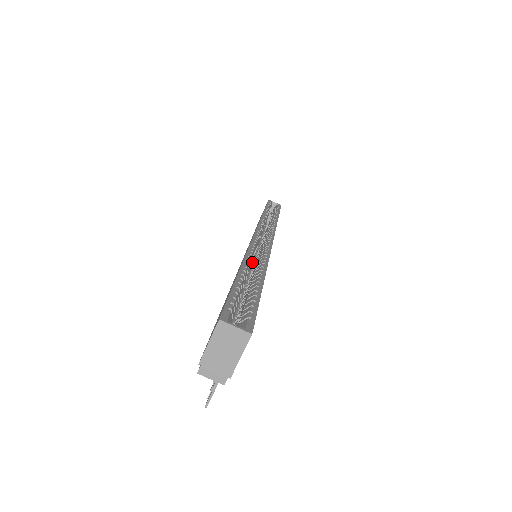
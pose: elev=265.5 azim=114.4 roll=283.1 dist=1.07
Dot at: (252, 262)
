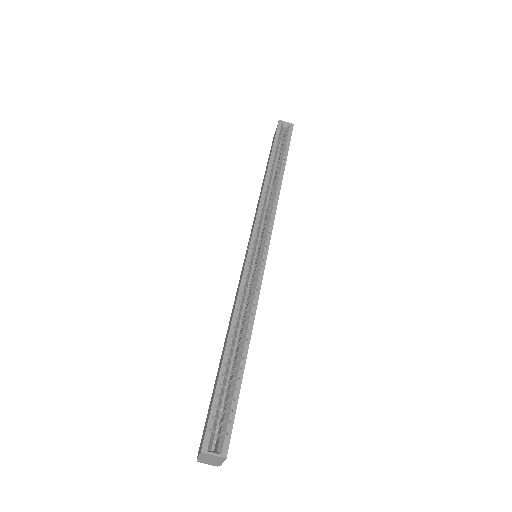
Dot at: occluded
